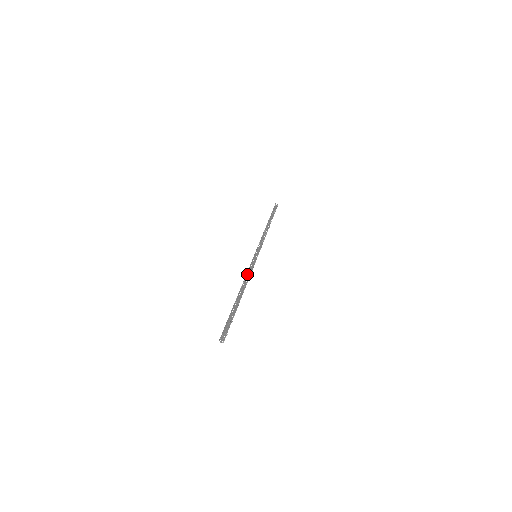
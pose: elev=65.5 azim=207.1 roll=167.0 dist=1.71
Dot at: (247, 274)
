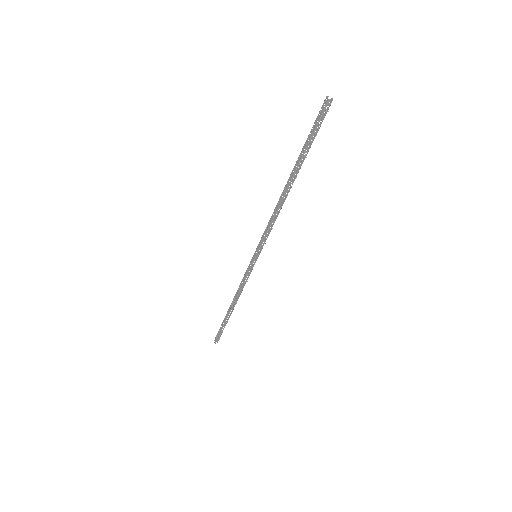
Dot at: (271, 218)
